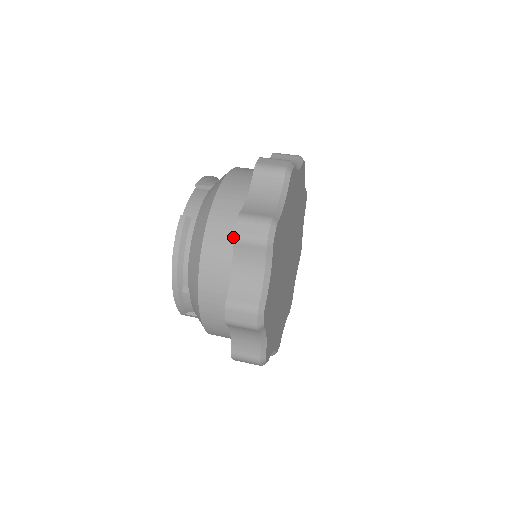
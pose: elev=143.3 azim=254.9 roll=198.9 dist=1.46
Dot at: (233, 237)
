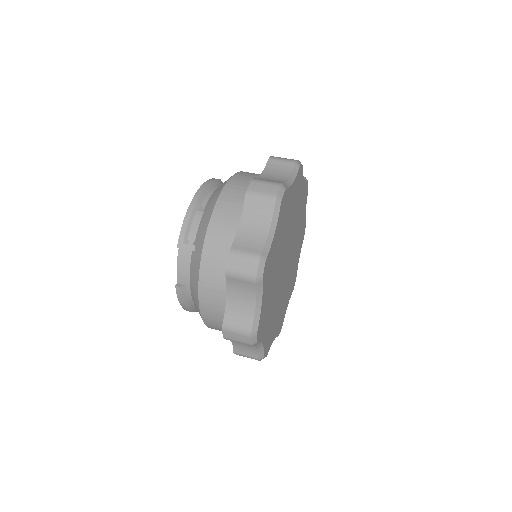
Dot at: occluded
